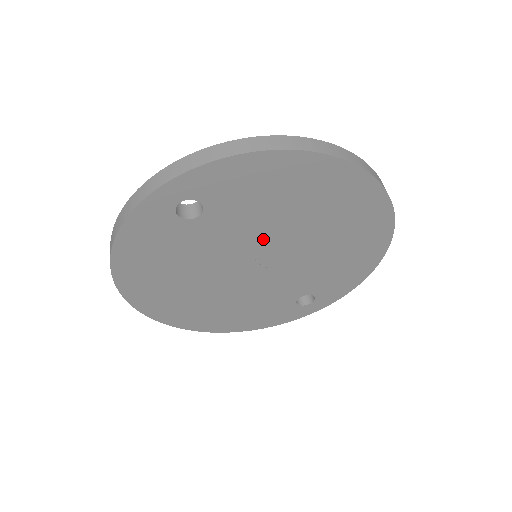
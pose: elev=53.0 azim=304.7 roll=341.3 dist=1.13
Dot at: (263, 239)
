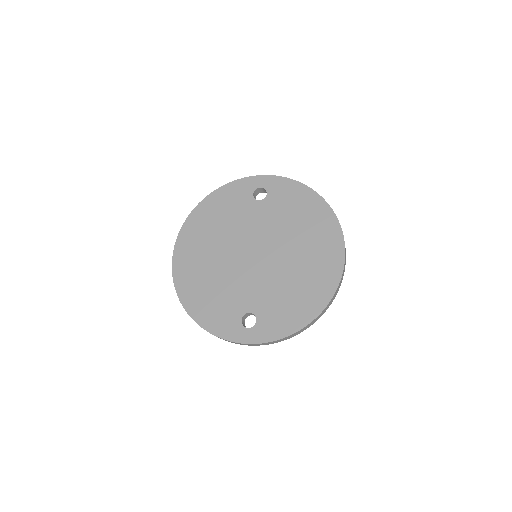
Dot at: occluded
